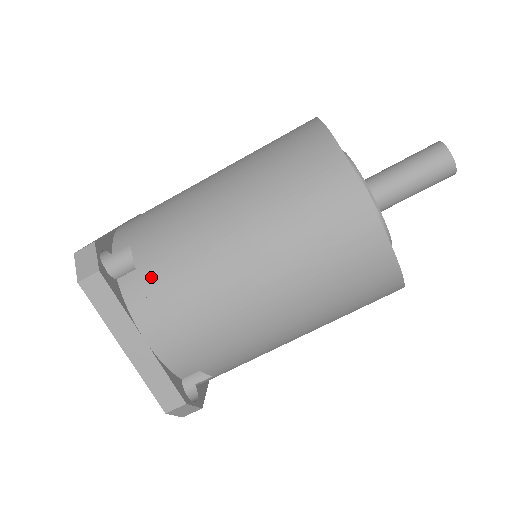
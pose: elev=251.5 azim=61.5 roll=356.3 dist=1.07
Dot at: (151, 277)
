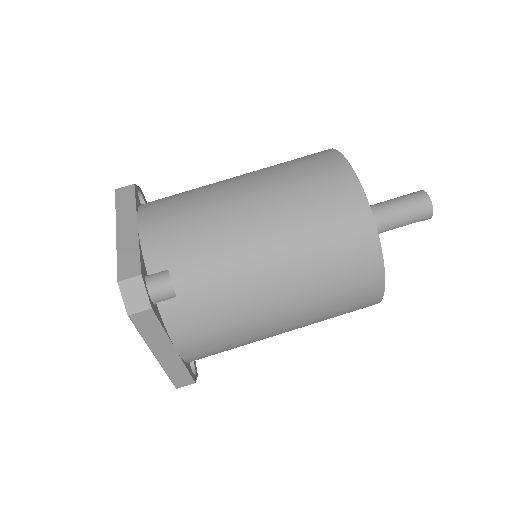
Dot at: (167, 198)
